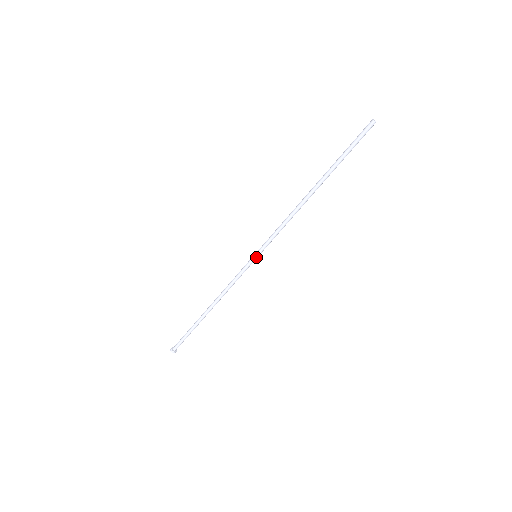
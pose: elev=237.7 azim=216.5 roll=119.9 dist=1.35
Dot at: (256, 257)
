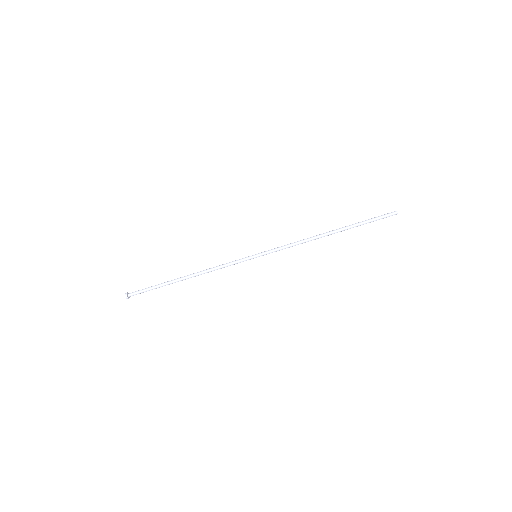
Dot at: (256, 257)
